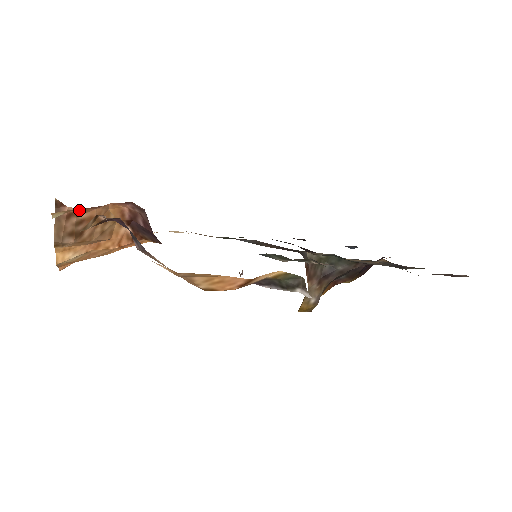
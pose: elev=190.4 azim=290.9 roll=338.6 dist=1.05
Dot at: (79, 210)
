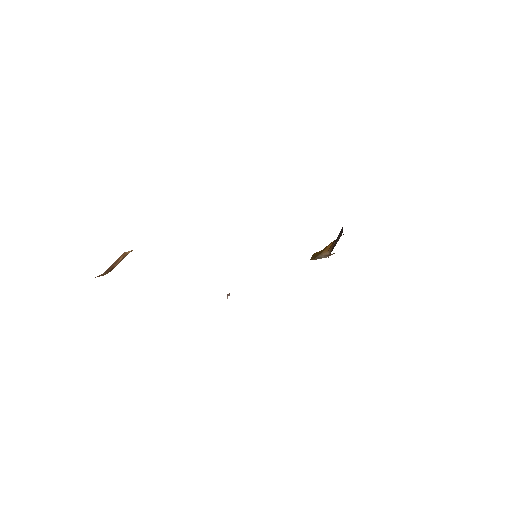
Dot at: occluded
